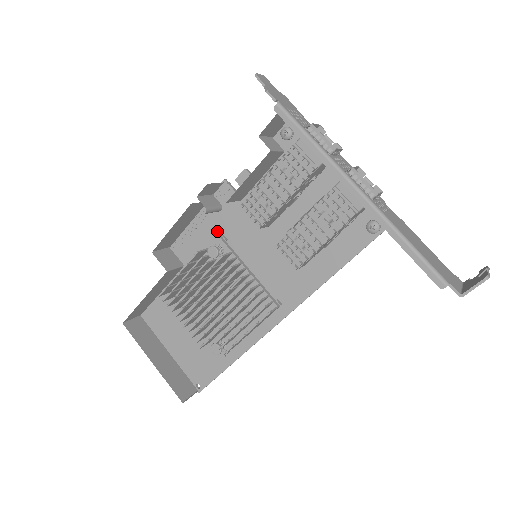
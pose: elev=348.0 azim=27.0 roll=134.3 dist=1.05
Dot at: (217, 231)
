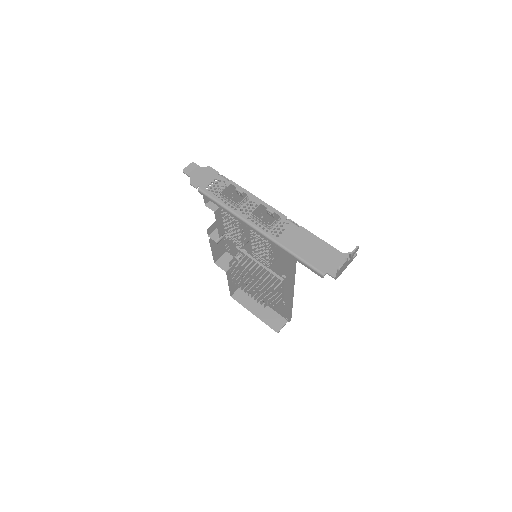
Dot at: occluded
